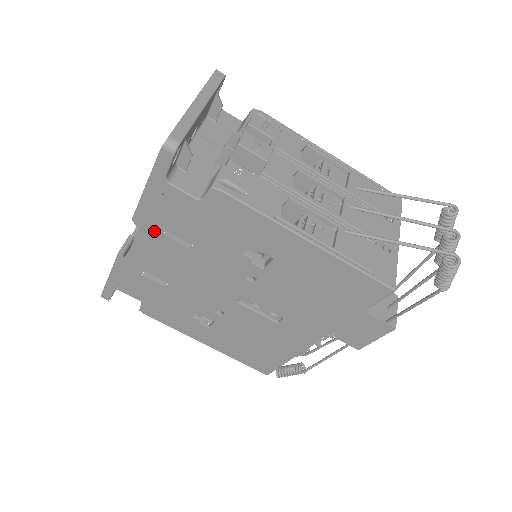
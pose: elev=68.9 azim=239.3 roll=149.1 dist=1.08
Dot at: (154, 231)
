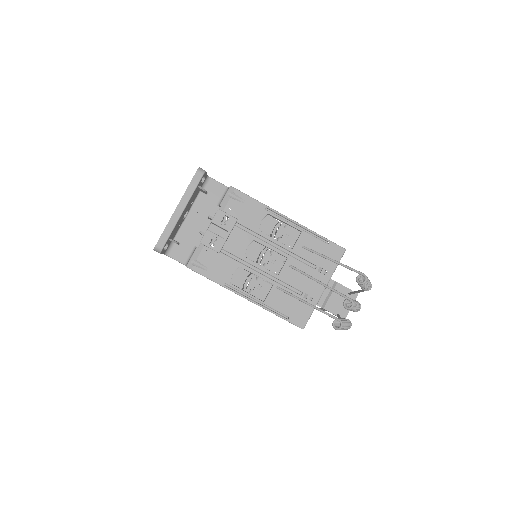
Dot at: occluded
